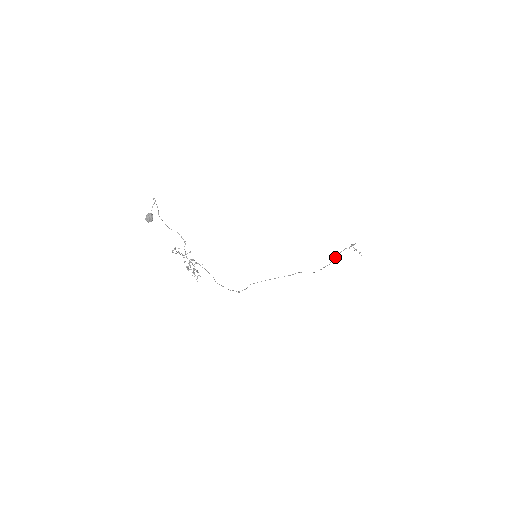
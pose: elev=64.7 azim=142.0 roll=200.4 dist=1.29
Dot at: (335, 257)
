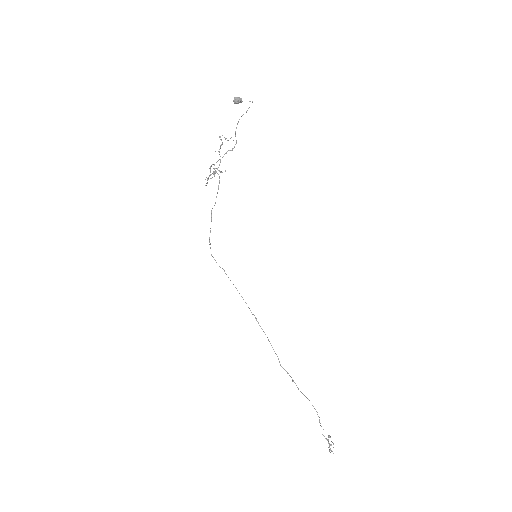
Dot at: occluded
